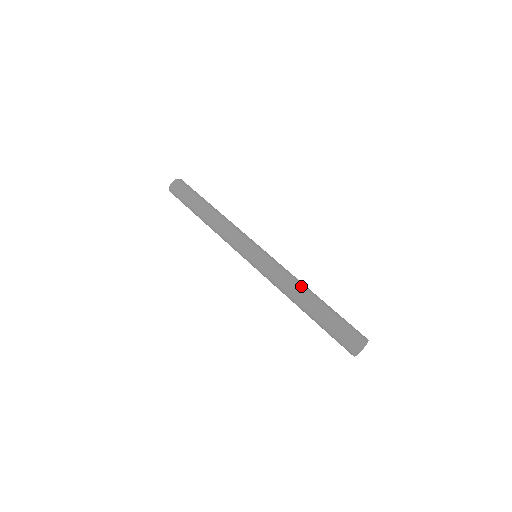
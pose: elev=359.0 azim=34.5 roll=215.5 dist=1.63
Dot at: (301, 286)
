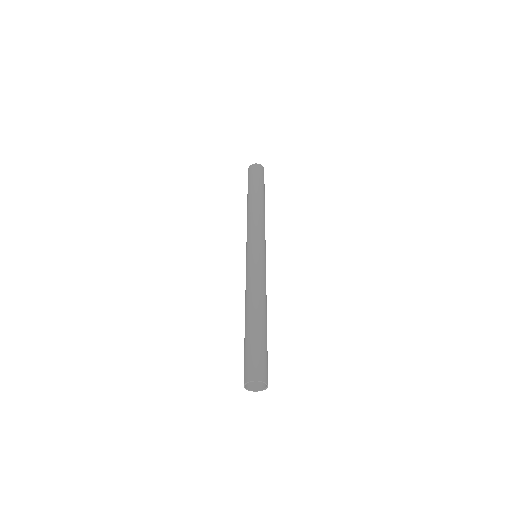
Dot at: (252, 300)
